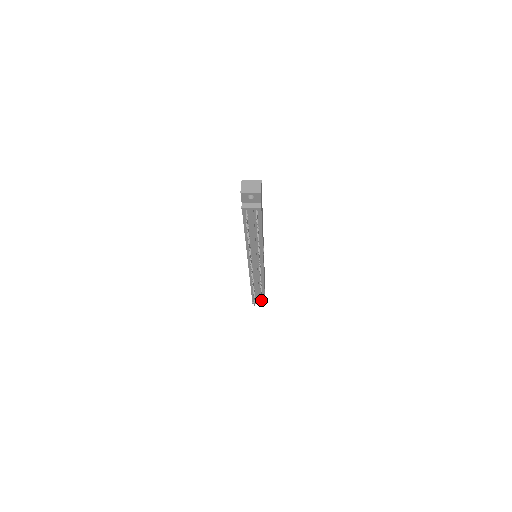
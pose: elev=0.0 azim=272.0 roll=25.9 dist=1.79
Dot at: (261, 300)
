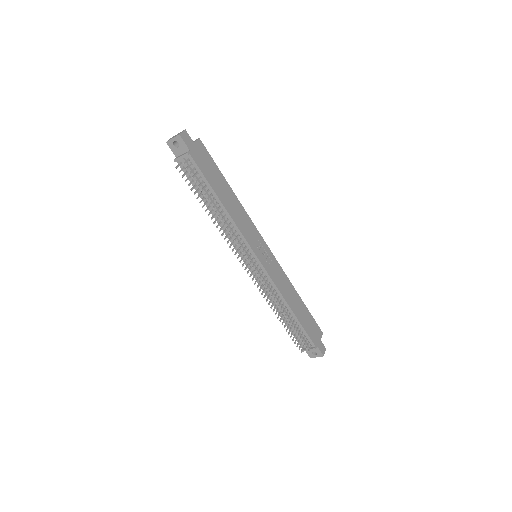
Dot at: (295, 332)
